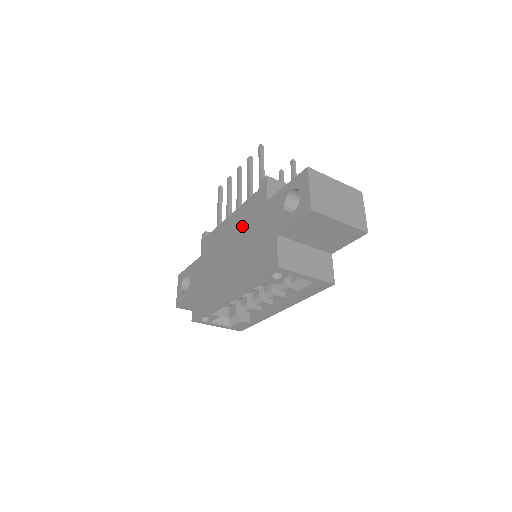
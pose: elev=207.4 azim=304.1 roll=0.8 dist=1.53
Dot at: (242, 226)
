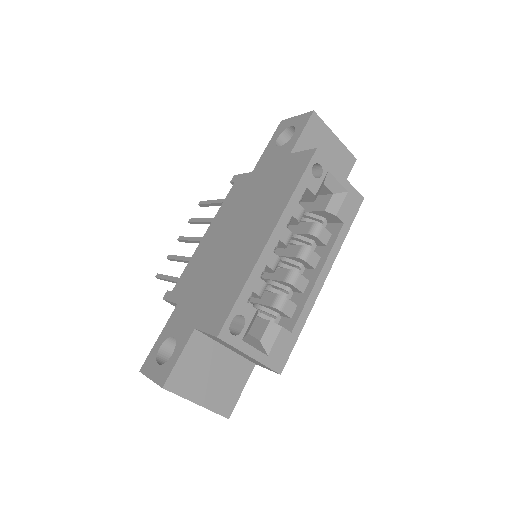
Dot at: (233, 211)
